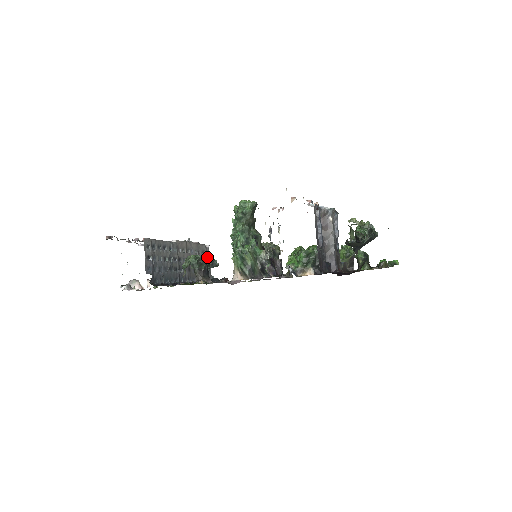
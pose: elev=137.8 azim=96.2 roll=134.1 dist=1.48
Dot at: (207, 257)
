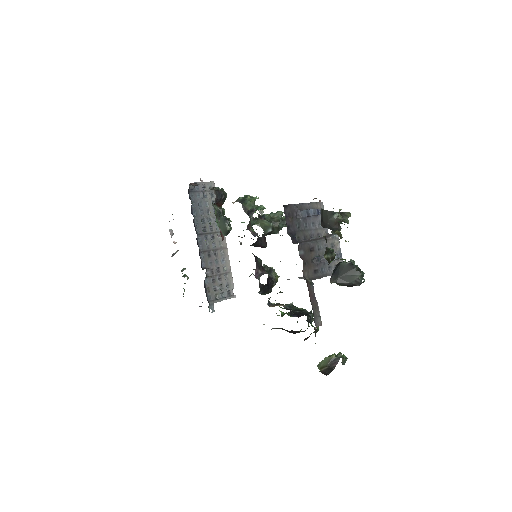
Dot at: (229, 218)
